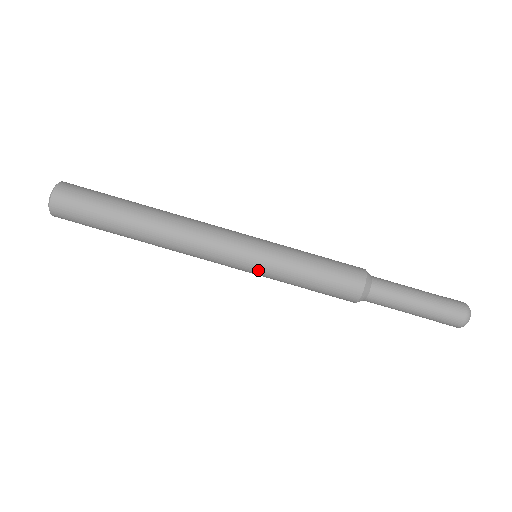
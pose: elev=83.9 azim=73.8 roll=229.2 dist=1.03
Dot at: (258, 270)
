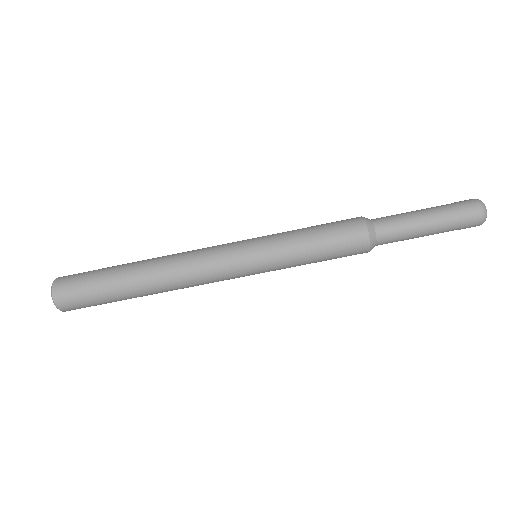
Dot at: (264, 271)
